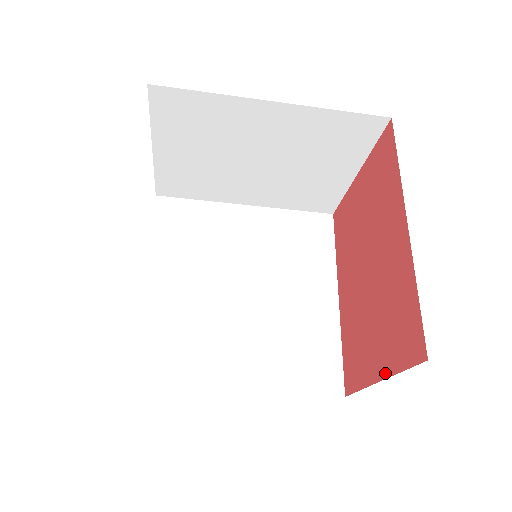
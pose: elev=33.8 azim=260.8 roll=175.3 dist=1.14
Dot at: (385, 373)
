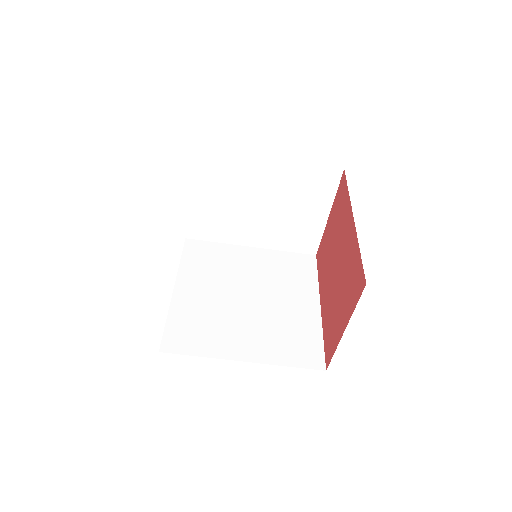
Dot at: (347, 321)
